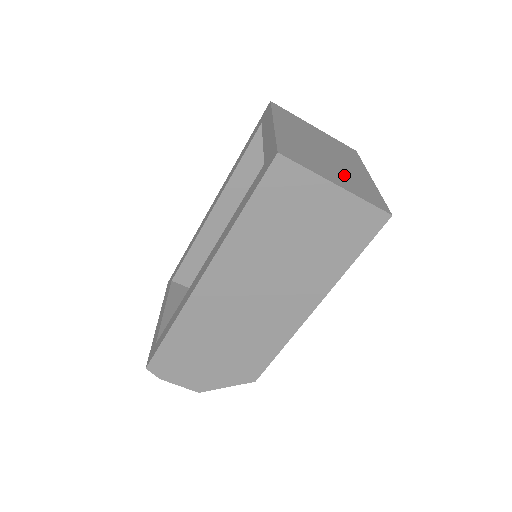
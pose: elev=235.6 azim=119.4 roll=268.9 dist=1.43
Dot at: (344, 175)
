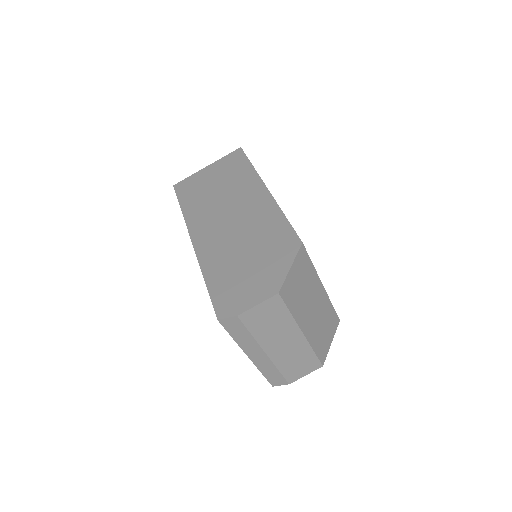
Dot at: occluded
